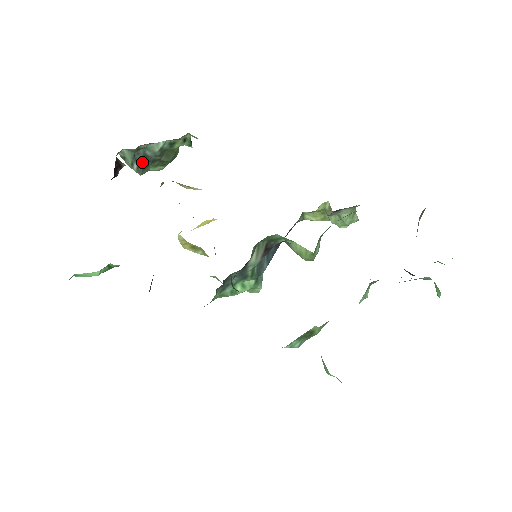
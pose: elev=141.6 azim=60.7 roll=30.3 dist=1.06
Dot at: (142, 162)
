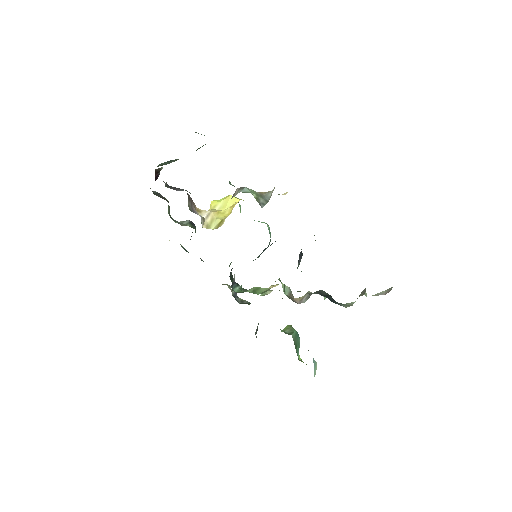
Dot at: occluded
